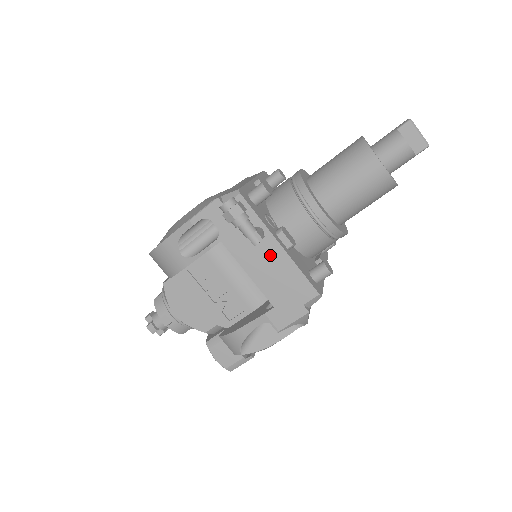
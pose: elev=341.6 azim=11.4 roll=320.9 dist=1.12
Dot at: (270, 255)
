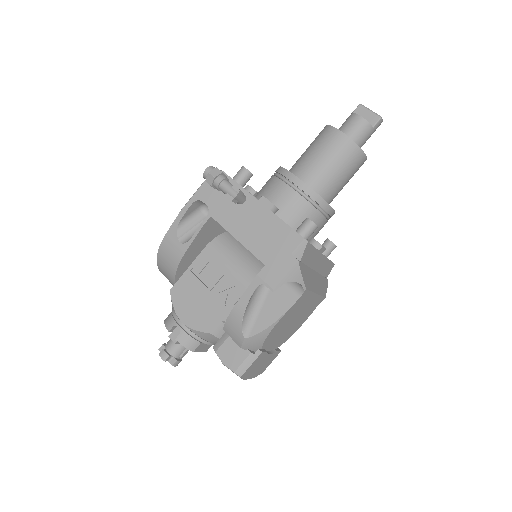
Dot at: (253, 215)
